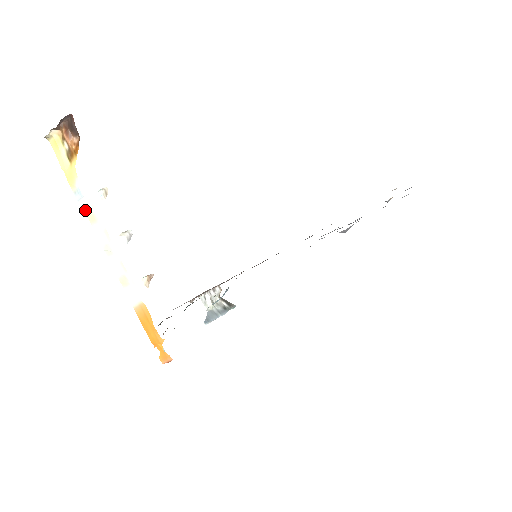
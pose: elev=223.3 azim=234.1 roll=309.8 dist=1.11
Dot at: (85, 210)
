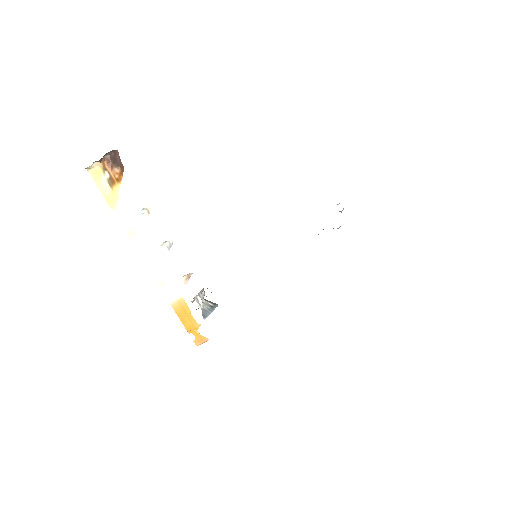
Dot at: (124, 227)
